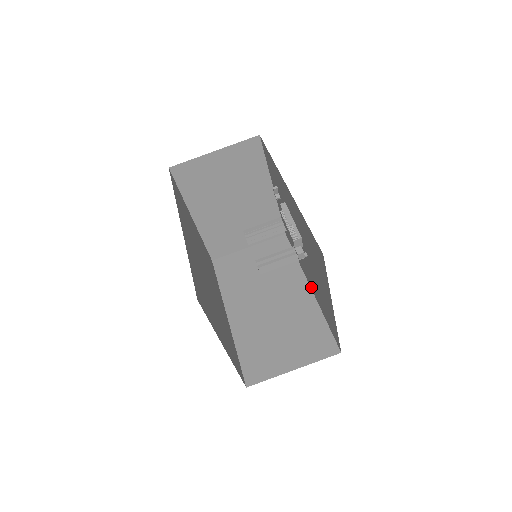
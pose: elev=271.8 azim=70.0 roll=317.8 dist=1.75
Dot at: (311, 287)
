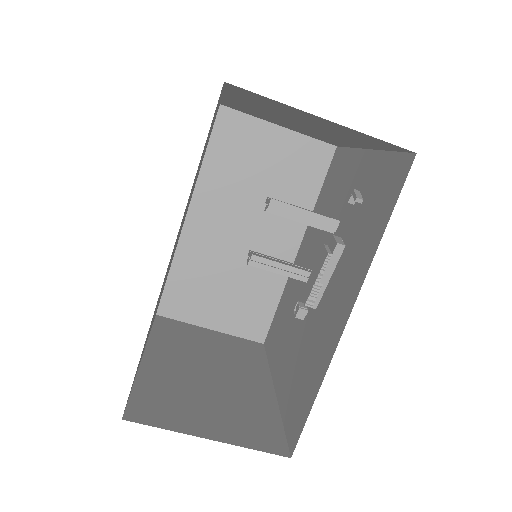
Dot at: (297, 260)
